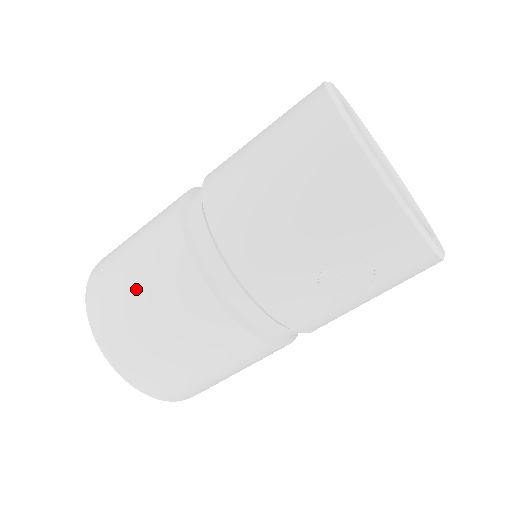
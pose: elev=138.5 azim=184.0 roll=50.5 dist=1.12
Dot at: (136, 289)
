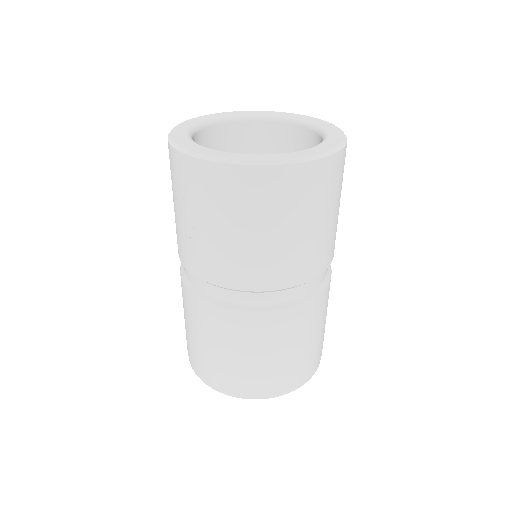
Dot at: occluded
